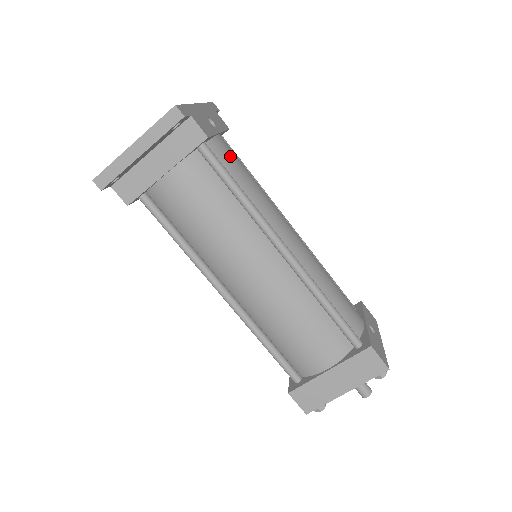
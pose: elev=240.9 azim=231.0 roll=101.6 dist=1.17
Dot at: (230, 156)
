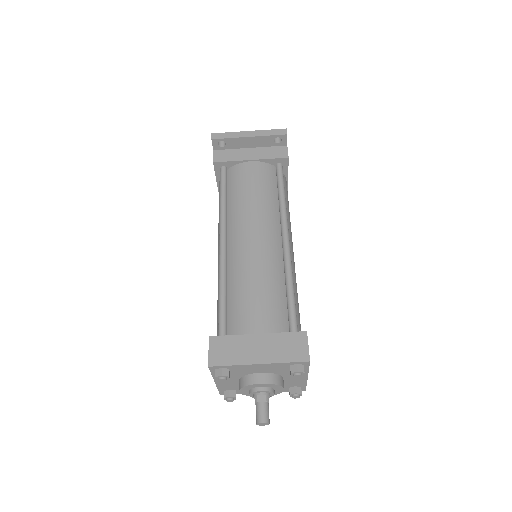
Dot at: (287, 191)
